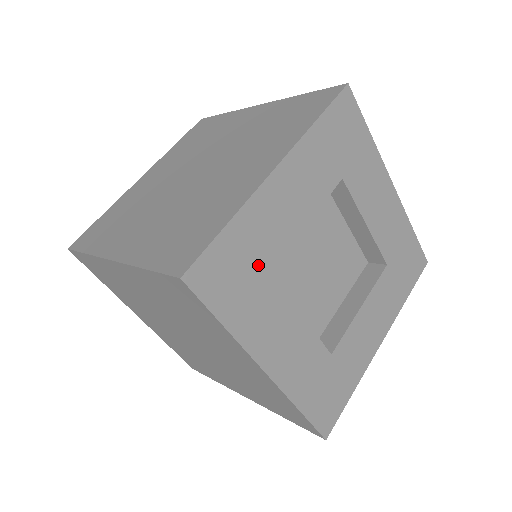
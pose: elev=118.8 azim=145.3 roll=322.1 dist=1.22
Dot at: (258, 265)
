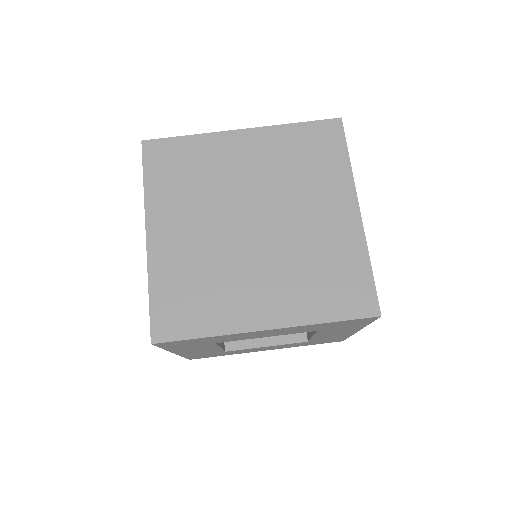
Dot at: (210, 342)
